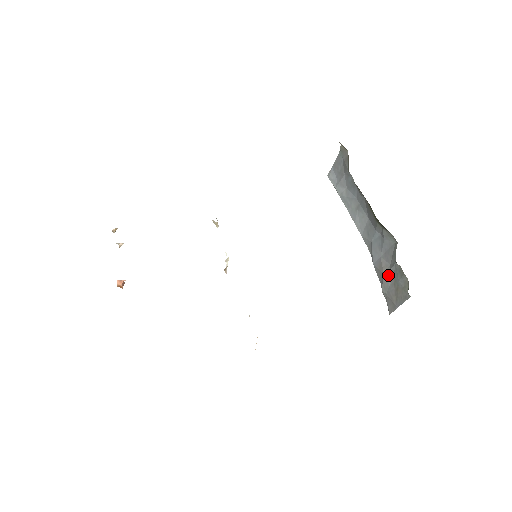
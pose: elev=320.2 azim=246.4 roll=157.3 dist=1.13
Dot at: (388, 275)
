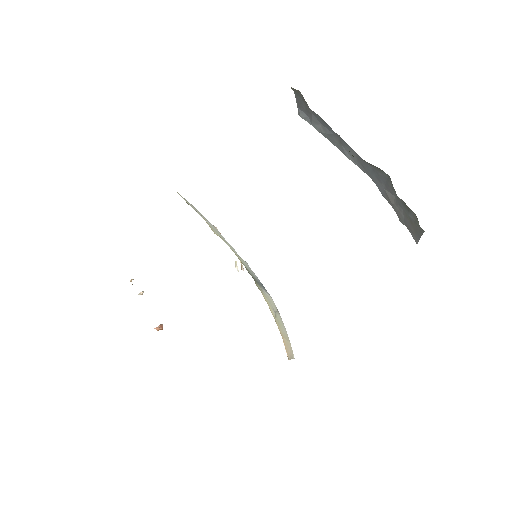
Dot at: (397, 208)
